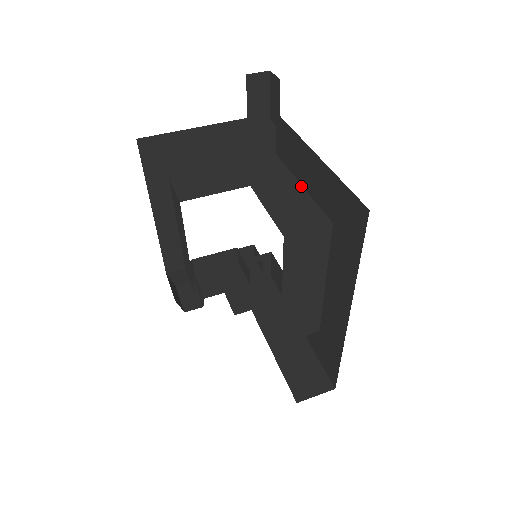
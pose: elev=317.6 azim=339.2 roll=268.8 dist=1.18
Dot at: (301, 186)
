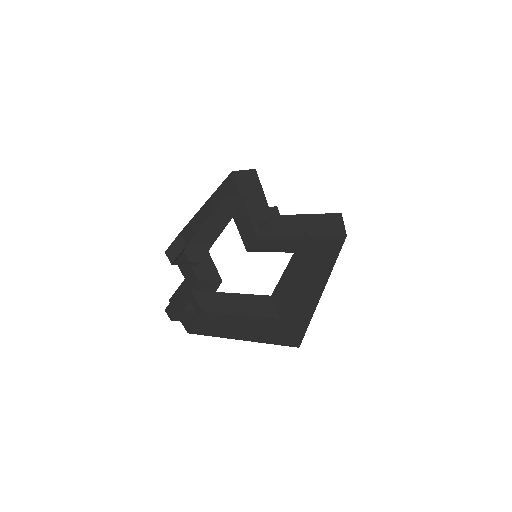
Dot at: occluded
